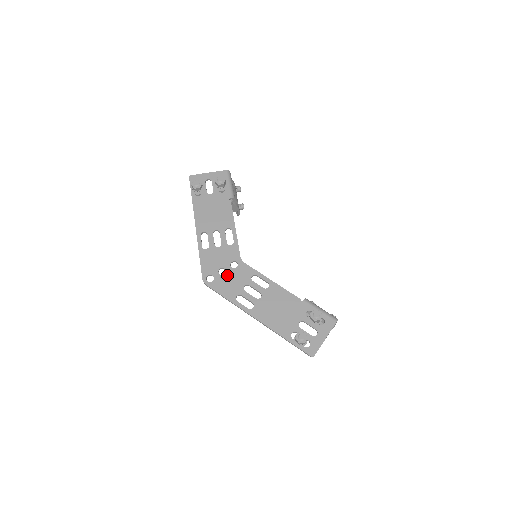
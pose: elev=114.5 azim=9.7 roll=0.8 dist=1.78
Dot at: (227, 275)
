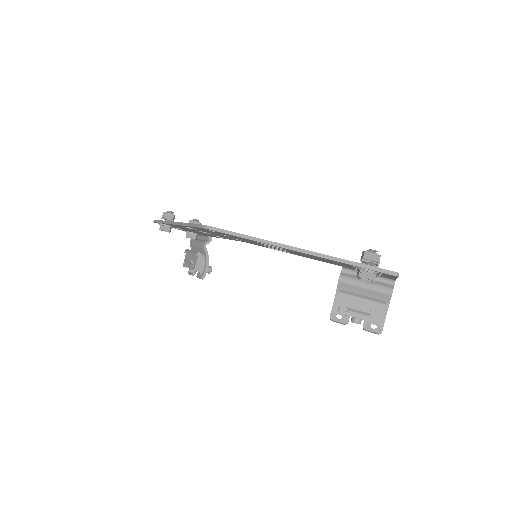
Dot at: occluded
